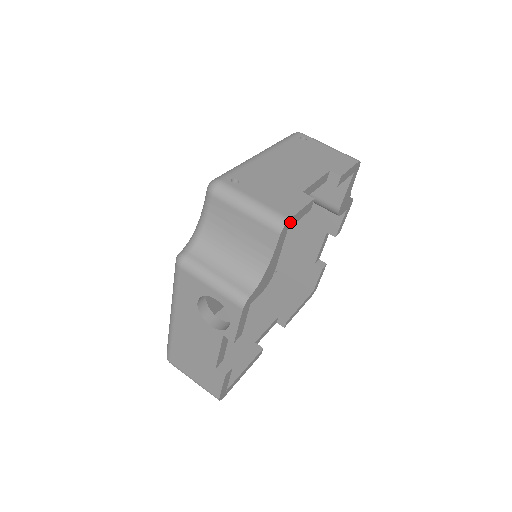
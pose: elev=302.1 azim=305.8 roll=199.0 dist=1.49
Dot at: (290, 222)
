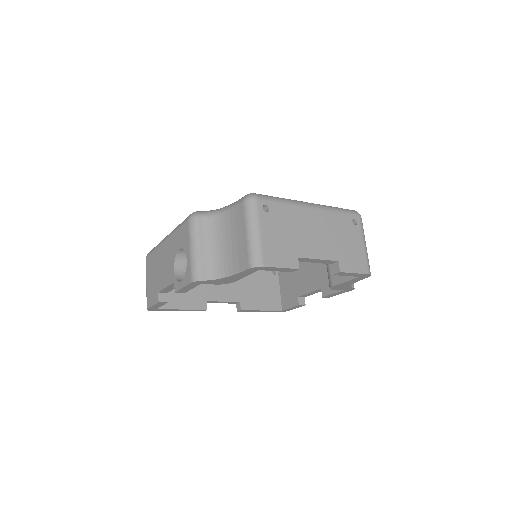
Dot at: (264, 268)
